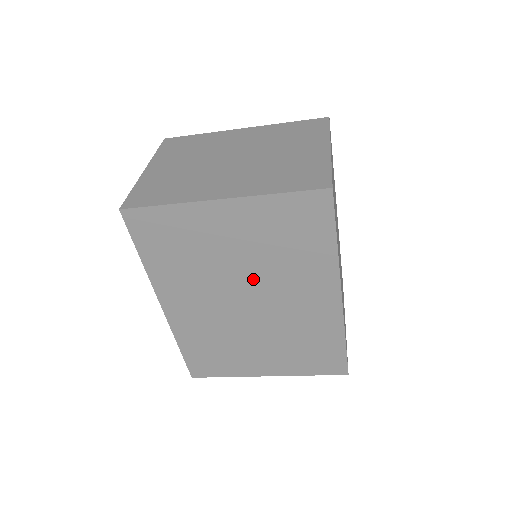
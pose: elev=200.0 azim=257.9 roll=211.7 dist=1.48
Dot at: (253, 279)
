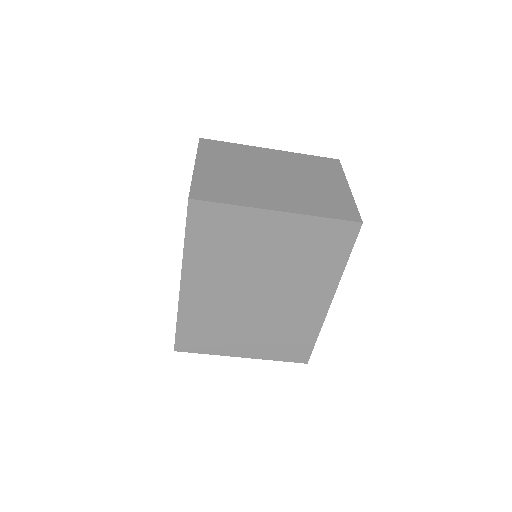
Dot at: (271, 277)
